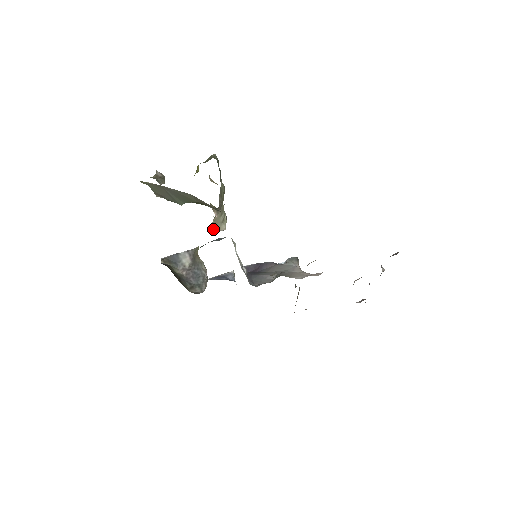
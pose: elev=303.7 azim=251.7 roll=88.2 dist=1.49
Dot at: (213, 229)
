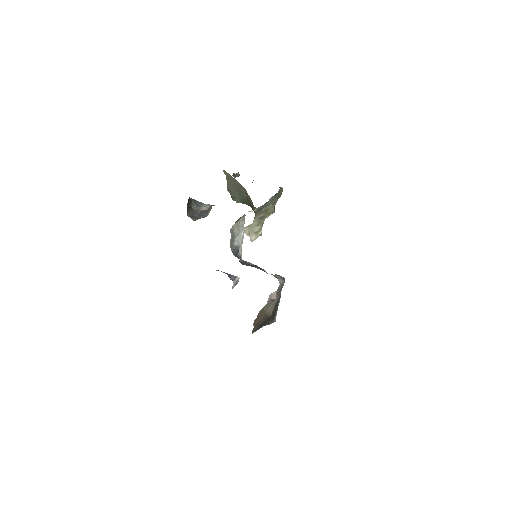
Dot at: (245, 232)
